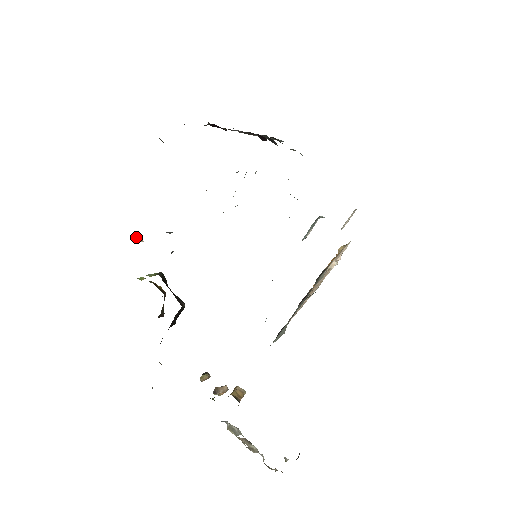
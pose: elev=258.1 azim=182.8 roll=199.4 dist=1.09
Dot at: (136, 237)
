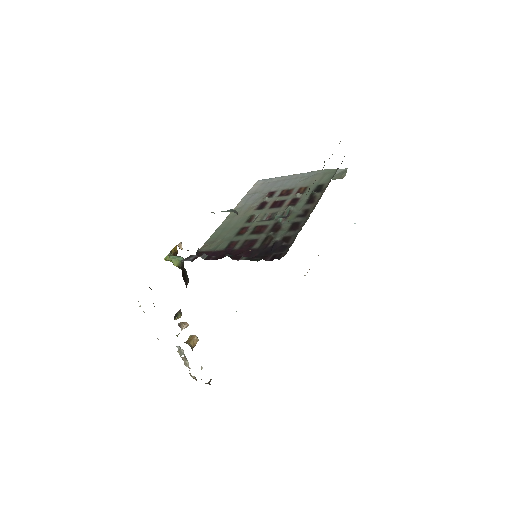
Dot at: (178, 245)
